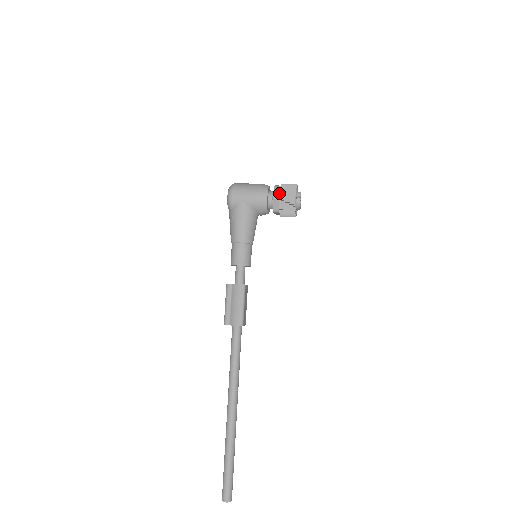
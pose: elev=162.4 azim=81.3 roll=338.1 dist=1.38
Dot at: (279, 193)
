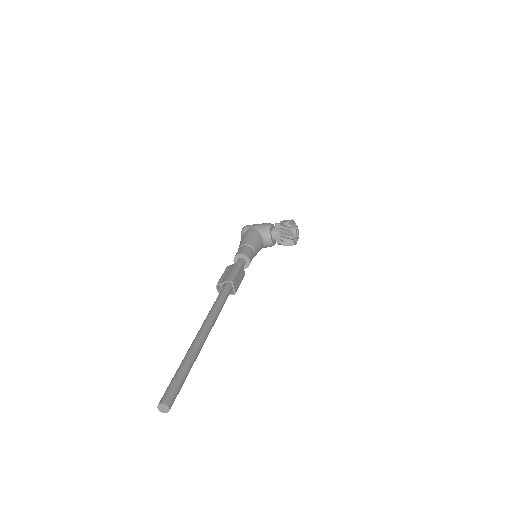
Dot at: (280, 222)
